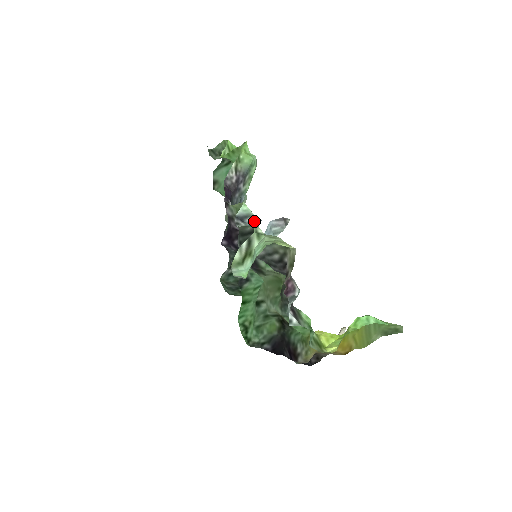
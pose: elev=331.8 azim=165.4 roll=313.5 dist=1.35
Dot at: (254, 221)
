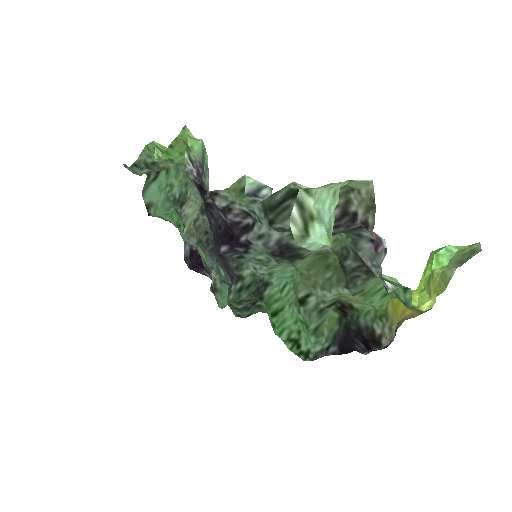
Dot at: (270, 191)
